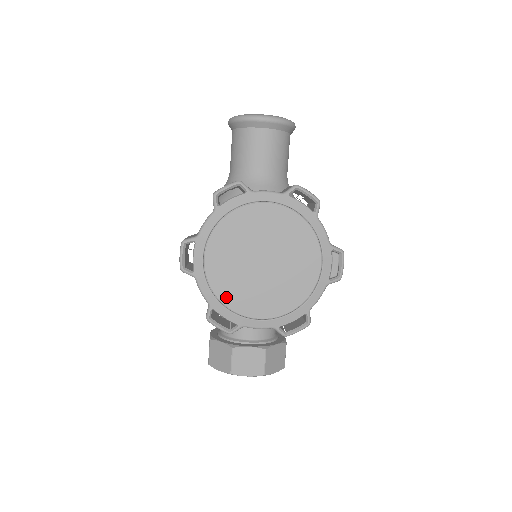
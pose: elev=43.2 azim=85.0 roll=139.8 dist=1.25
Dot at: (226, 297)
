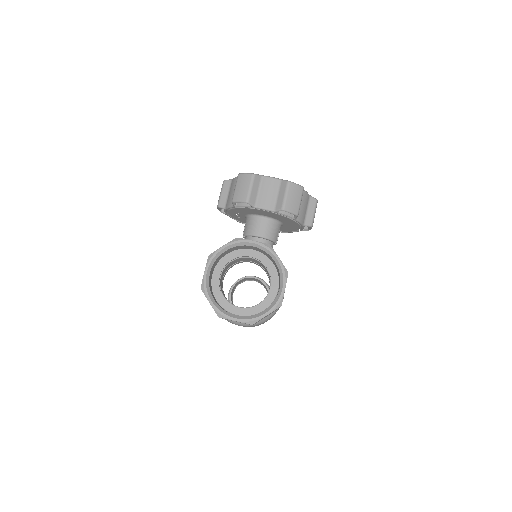
Dot at: occluded
